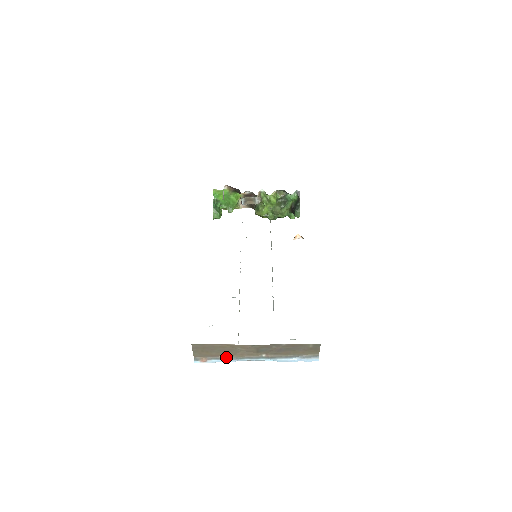
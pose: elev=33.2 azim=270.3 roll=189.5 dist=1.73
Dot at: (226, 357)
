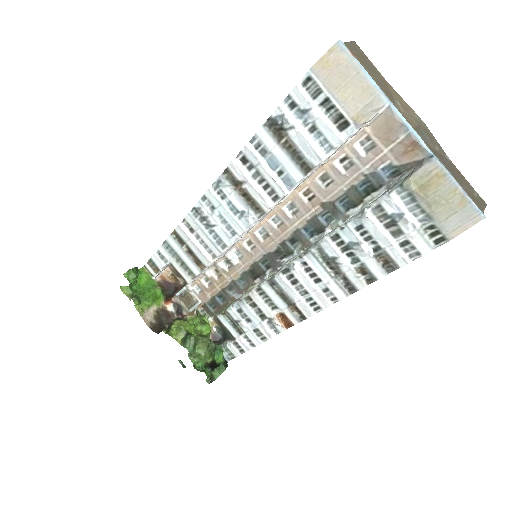
Dot at: (377, 88)
